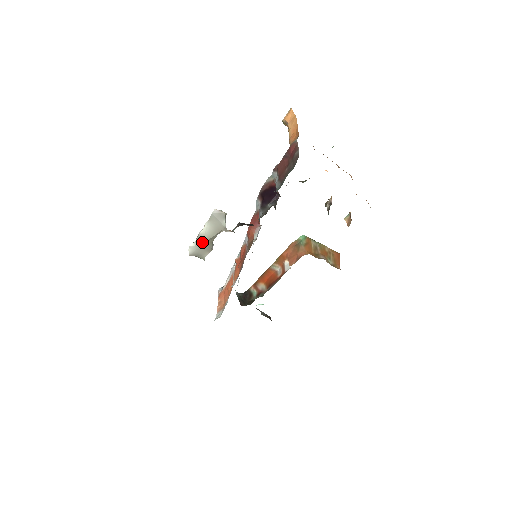
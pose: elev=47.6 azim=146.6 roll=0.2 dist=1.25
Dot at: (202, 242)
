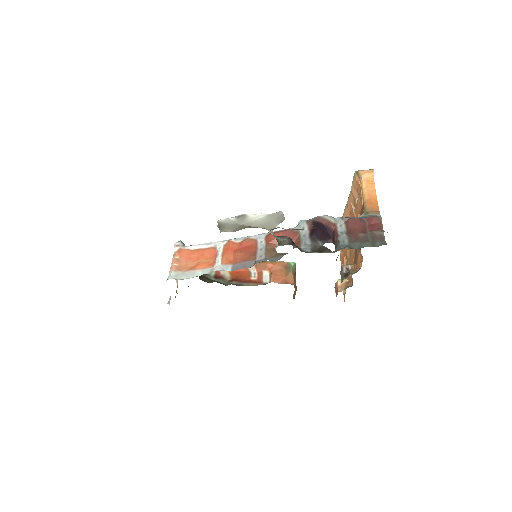
Dot at: (242, 223)
